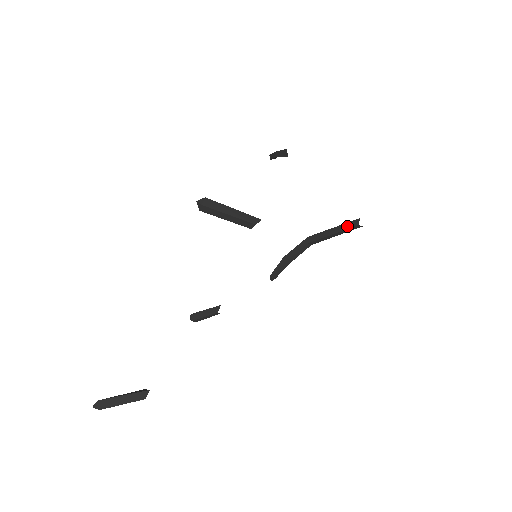
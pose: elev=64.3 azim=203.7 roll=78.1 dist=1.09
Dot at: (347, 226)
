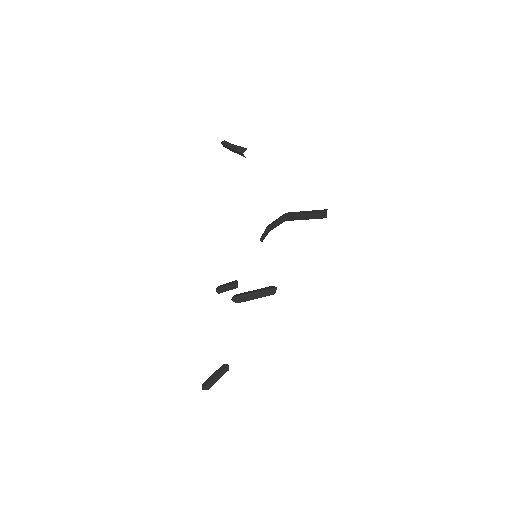
Dot at: (317, 217)
